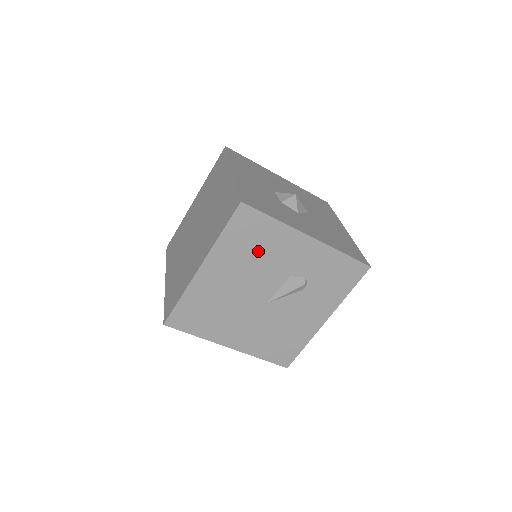
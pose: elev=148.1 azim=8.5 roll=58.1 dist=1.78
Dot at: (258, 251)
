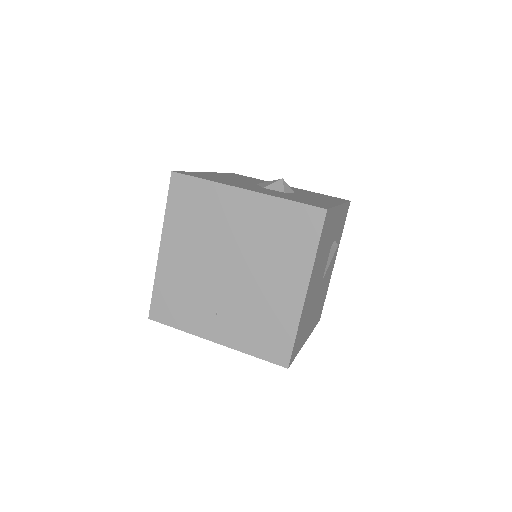
Dot at: (326, 243)
